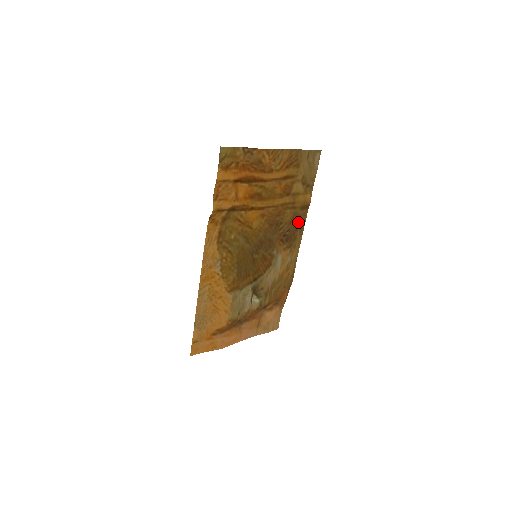
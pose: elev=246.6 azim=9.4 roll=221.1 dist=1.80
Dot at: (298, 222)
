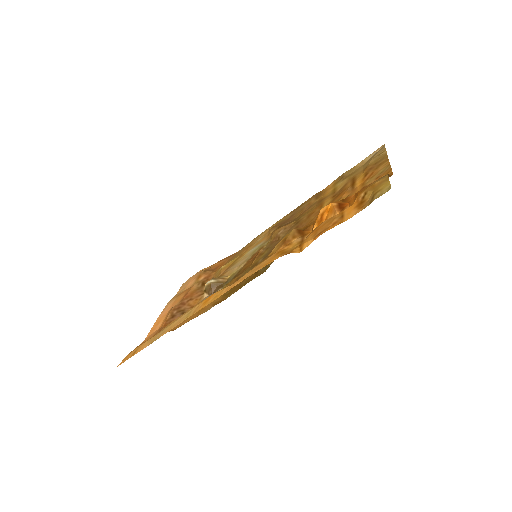
Dot at: (301, 208)
